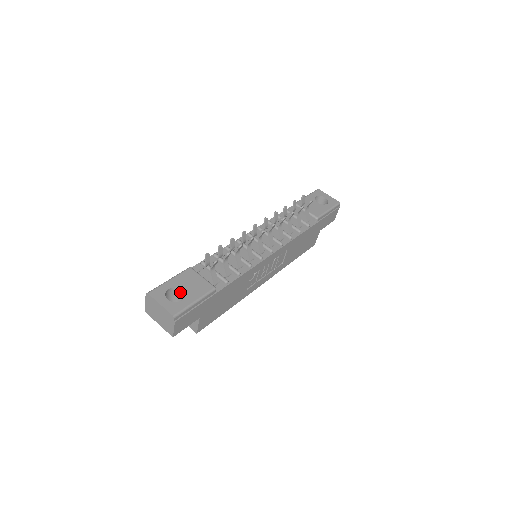
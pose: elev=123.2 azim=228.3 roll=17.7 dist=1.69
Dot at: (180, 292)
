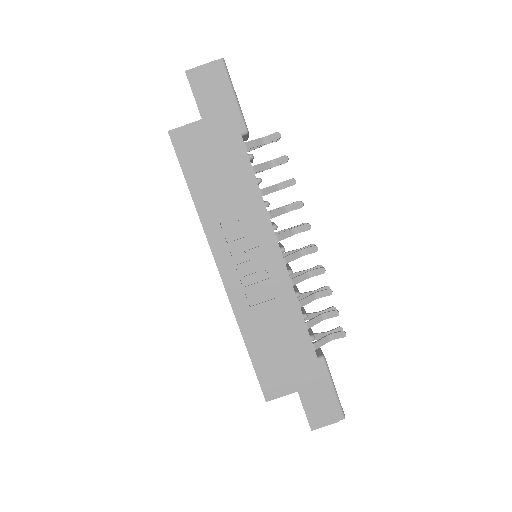
Dot at: occluded
